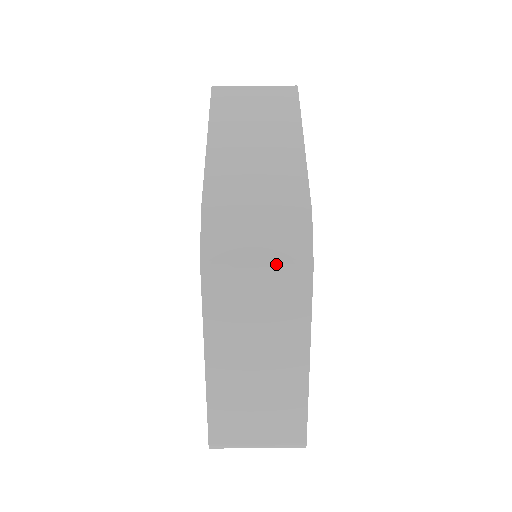
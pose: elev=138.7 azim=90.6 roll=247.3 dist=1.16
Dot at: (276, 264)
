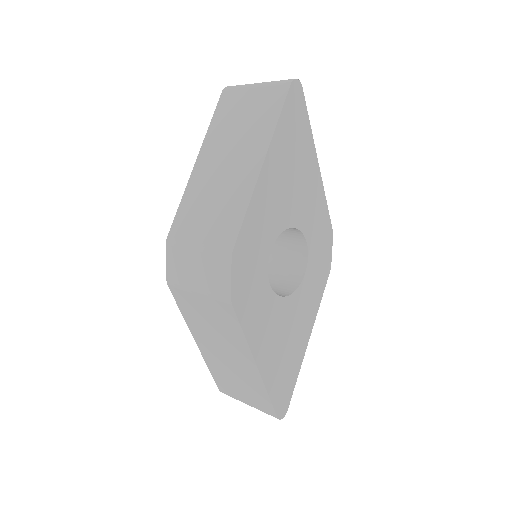
Dot at: (208, 293)
